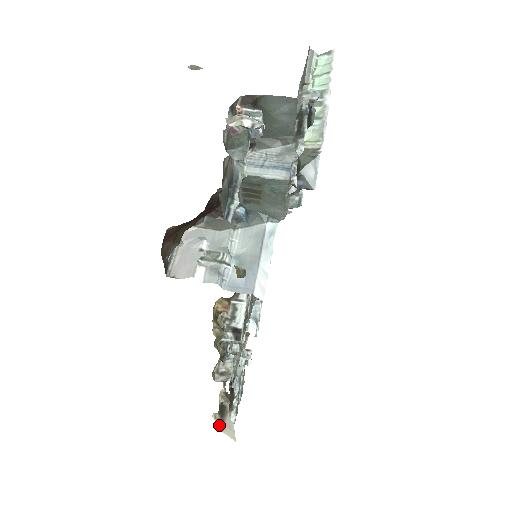
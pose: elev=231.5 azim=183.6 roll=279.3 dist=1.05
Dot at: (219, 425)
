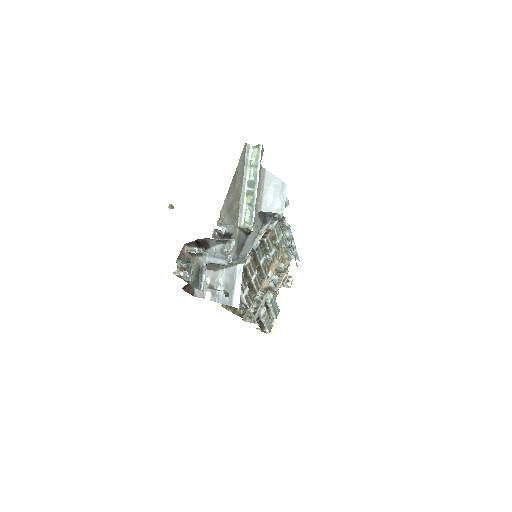
Dot at: occluded
